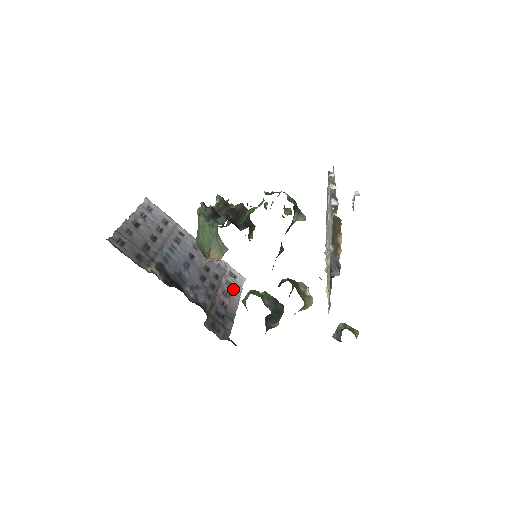
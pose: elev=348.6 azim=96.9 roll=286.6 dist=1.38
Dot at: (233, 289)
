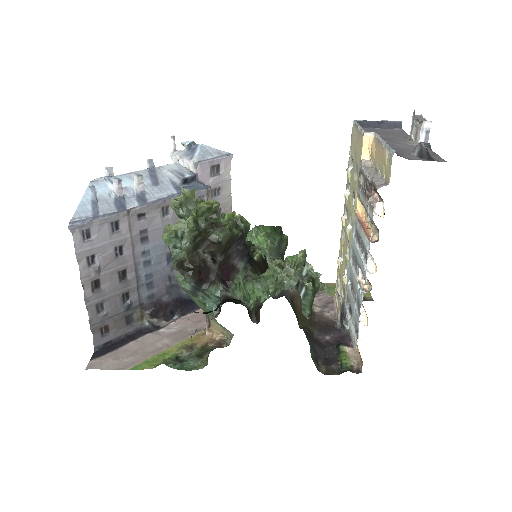
Dot at: (221, 195)
